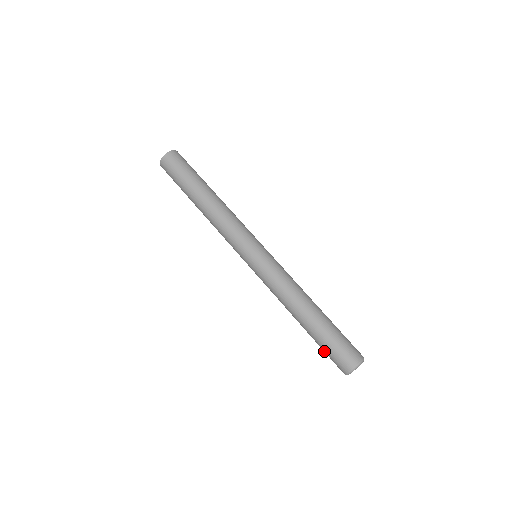
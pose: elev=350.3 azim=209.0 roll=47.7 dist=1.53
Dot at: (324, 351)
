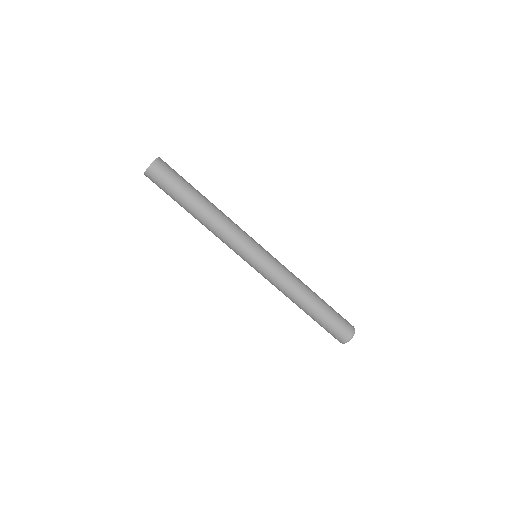
Dot at: (324, 328)
